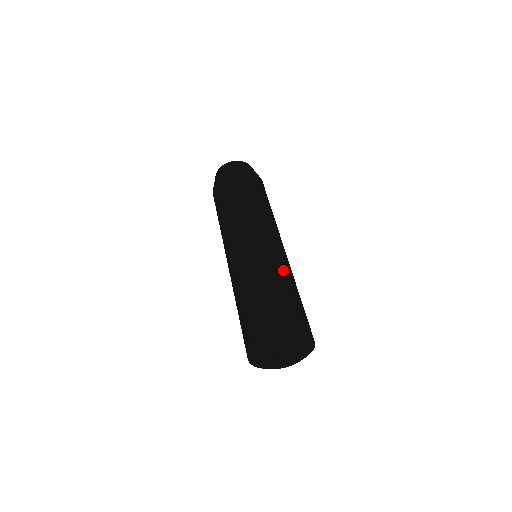
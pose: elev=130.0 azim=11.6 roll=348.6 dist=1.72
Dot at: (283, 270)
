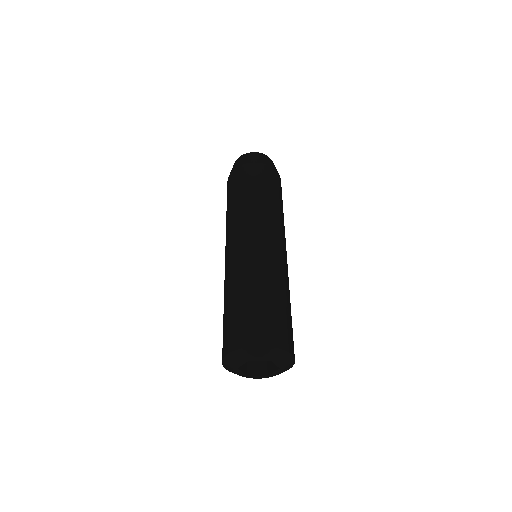
Dot at: (285, 282)
